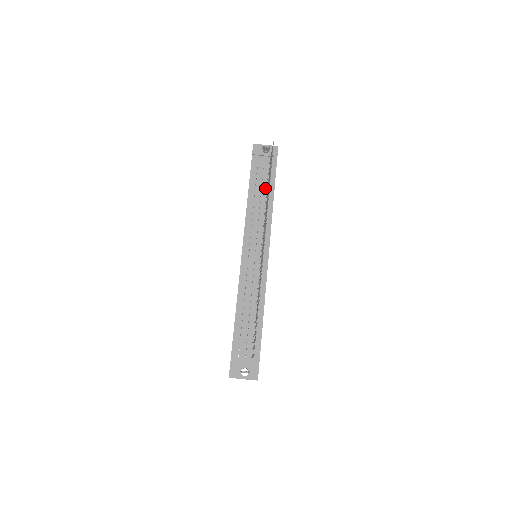
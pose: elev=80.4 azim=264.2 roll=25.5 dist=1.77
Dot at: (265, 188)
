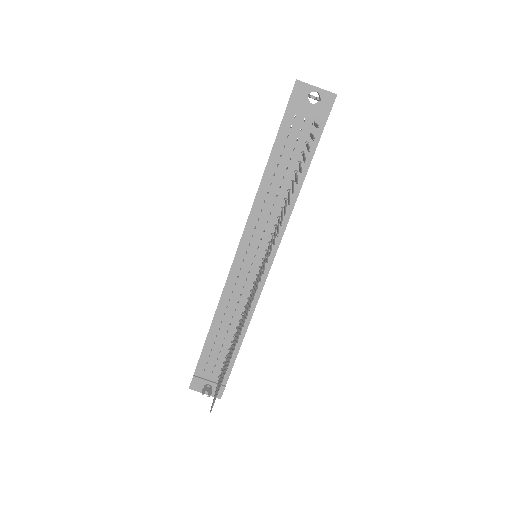
Dot at: (294, 165)
